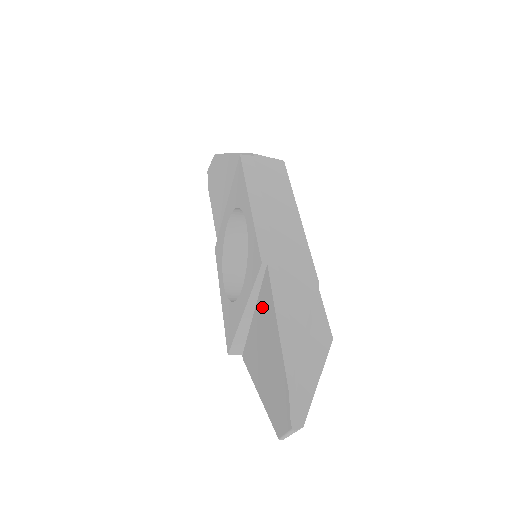
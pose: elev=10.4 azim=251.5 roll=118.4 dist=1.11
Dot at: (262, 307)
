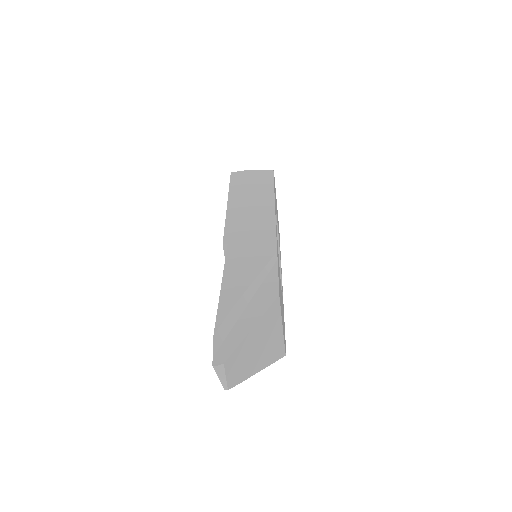
Dot at: occluded
